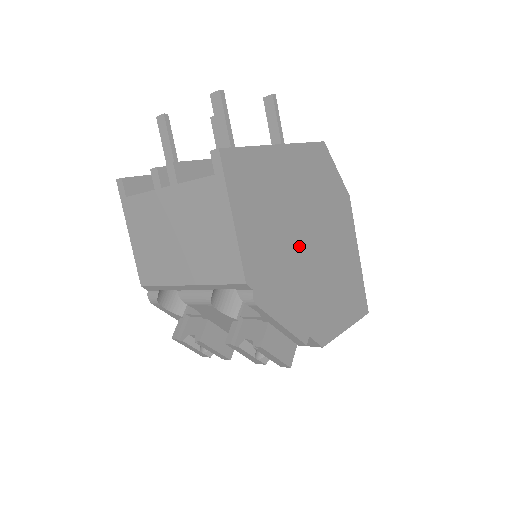
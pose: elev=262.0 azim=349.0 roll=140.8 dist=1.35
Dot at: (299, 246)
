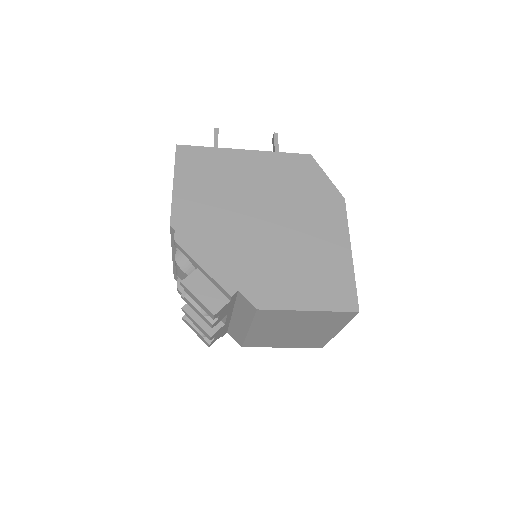
Dot at: (247, 218)
